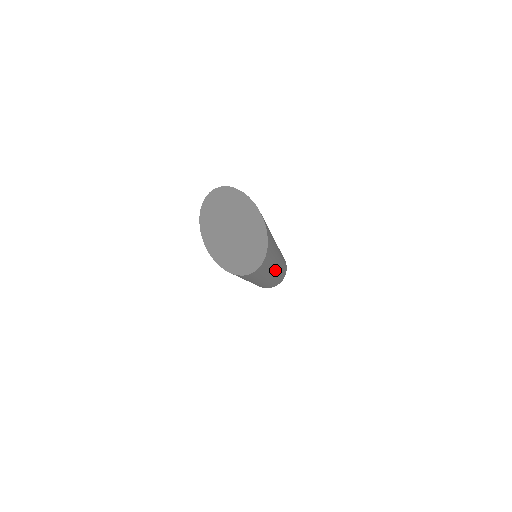
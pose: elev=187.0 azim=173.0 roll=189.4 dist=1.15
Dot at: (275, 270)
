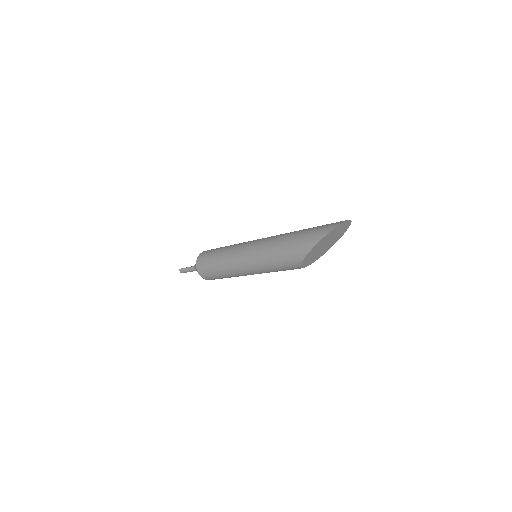
Dot at: occluded
